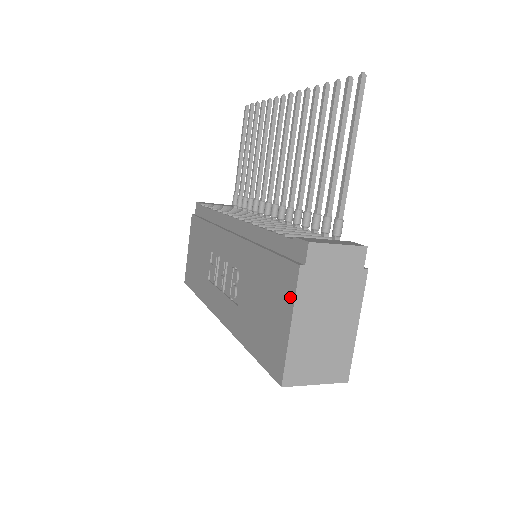
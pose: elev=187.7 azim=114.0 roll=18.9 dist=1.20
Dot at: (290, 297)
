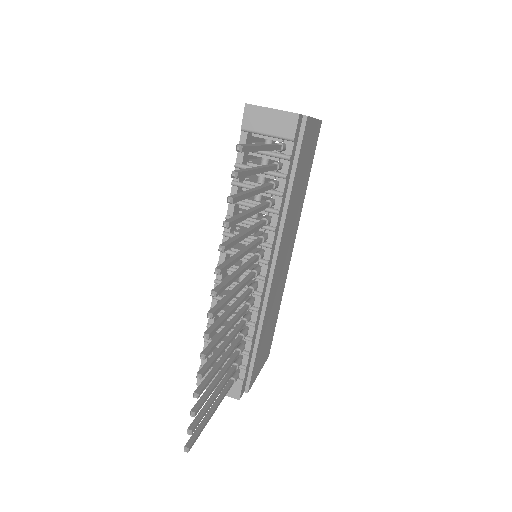
Dot at: occluded
